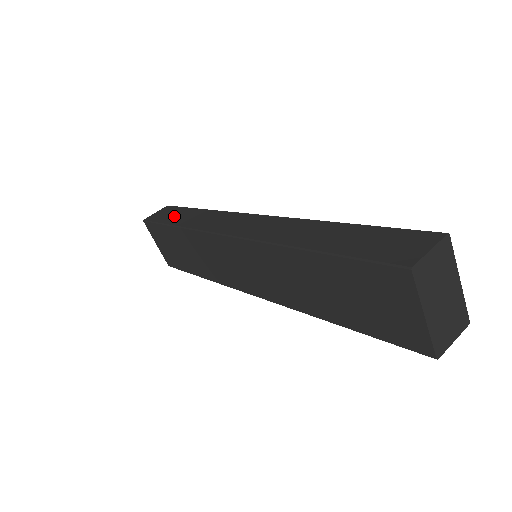
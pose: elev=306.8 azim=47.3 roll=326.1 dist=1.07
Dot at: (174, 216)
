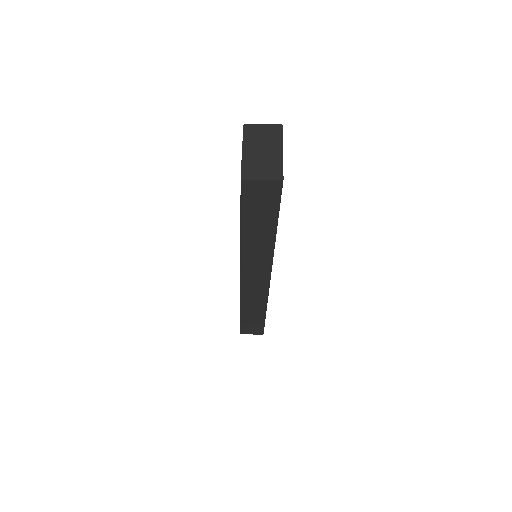
Dot at: occluded
